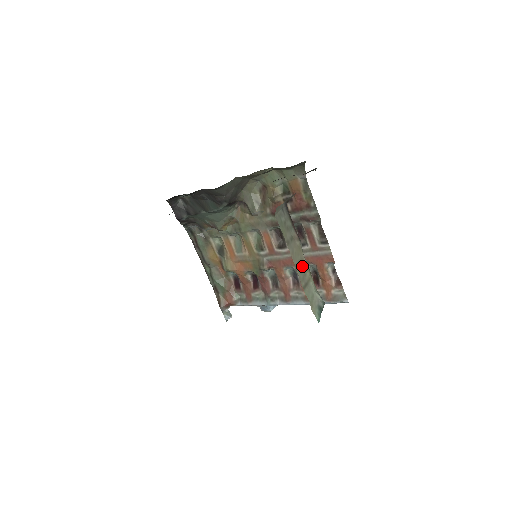
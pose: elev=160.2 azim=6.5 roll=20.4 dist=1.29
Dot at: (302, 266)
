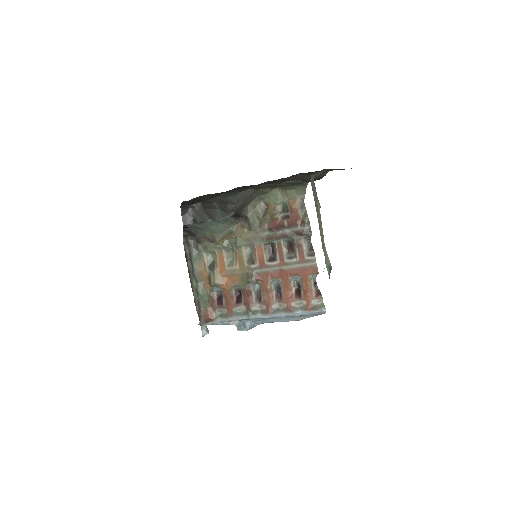
Dot at: (321, 229)
